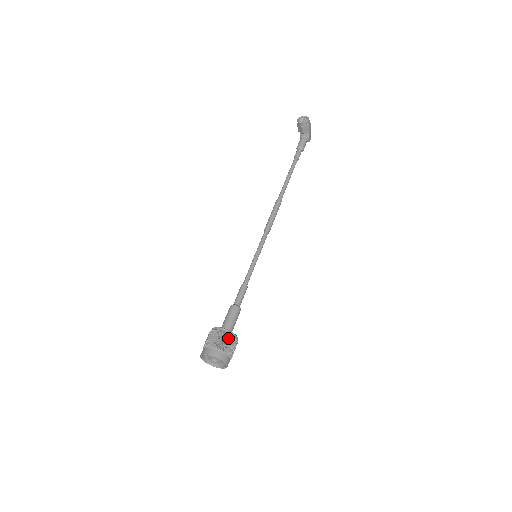
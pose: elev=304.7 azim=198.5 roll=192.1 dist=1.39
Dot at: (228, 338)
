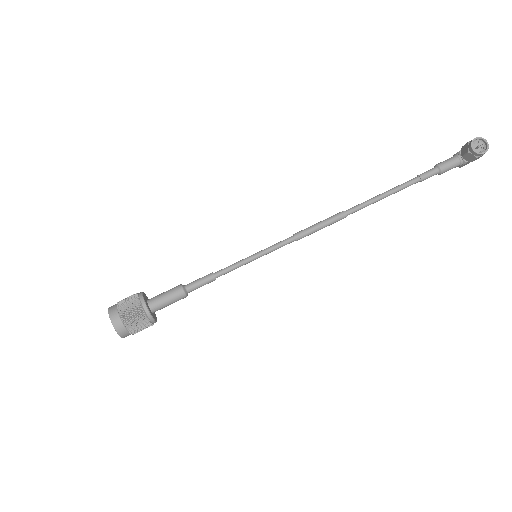
Dot at: (143, 321)
